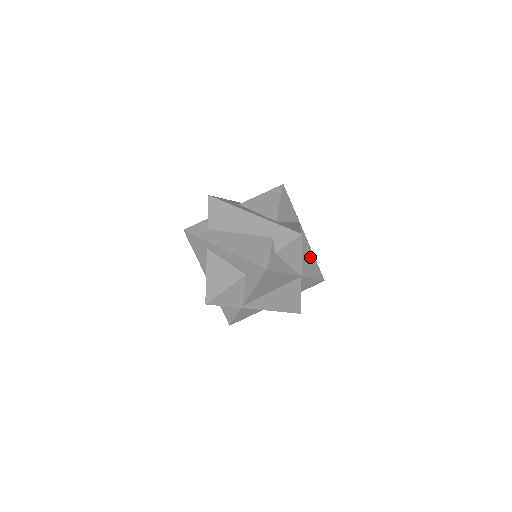
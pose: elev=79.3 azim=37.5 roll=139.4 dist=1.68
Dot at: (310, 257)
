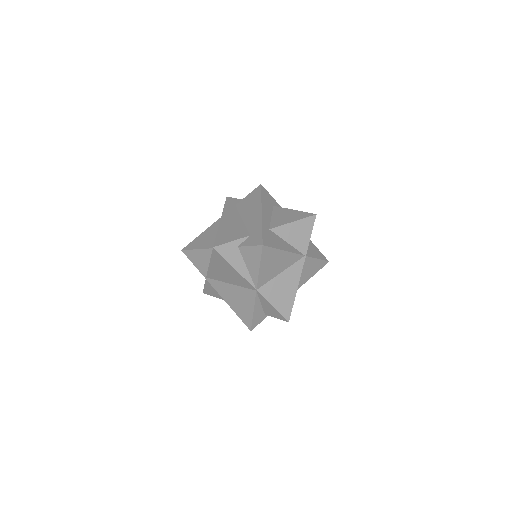
Dot at: (289, 290)
